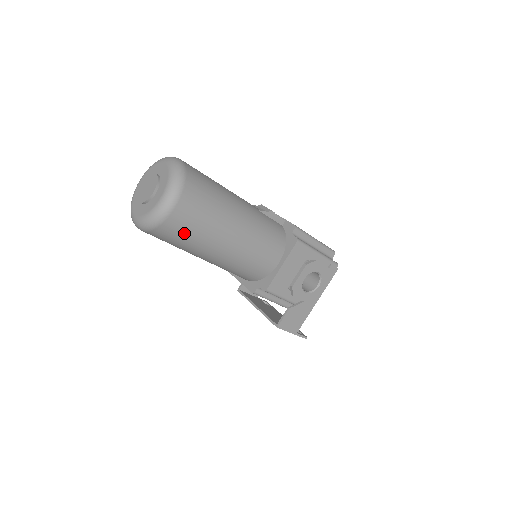
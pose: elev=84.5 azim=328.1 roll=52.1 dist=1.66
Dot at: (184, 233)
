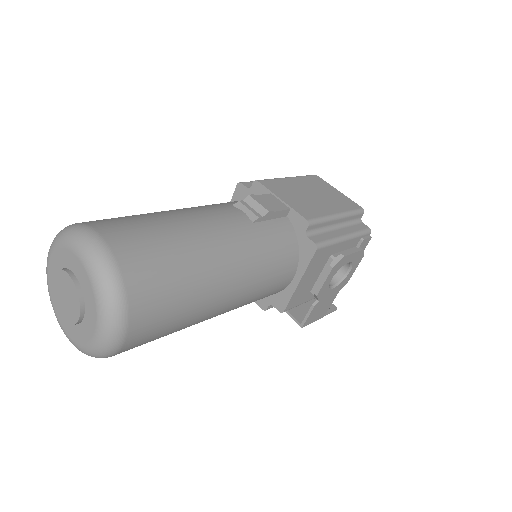
Dot at: (152, 340)
